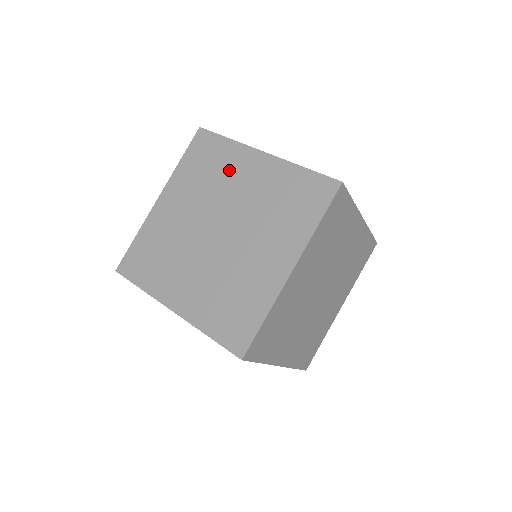
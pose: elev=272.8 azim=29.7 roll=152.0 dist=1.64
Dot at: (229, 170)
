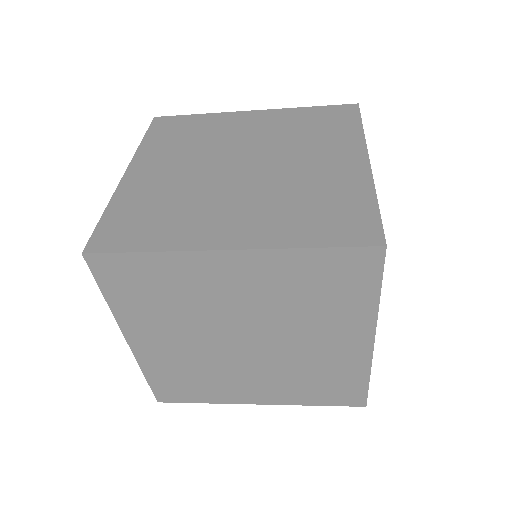
Dot at: (195, 287)
